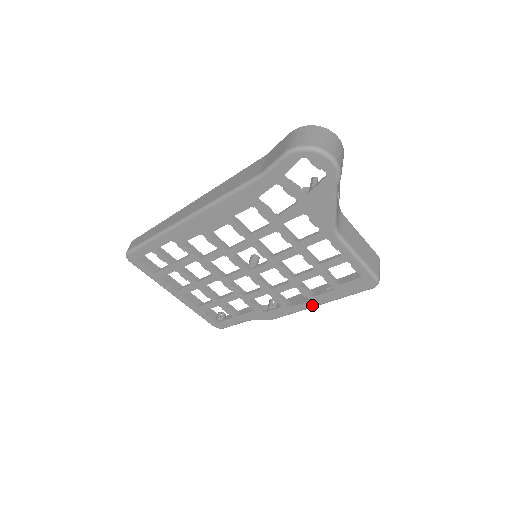
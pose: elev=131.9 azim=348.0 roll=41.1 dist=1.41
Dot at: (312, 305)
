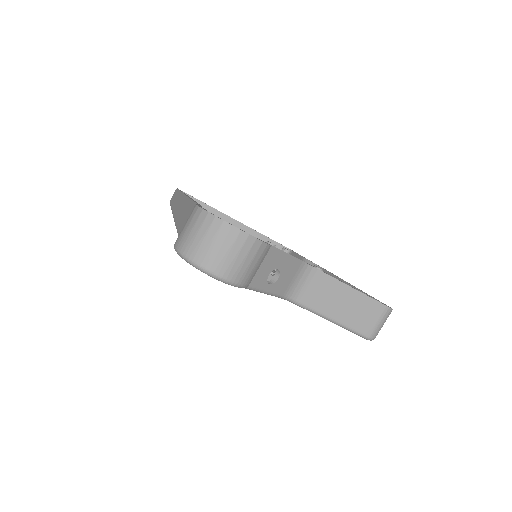
Dot at: occluded
